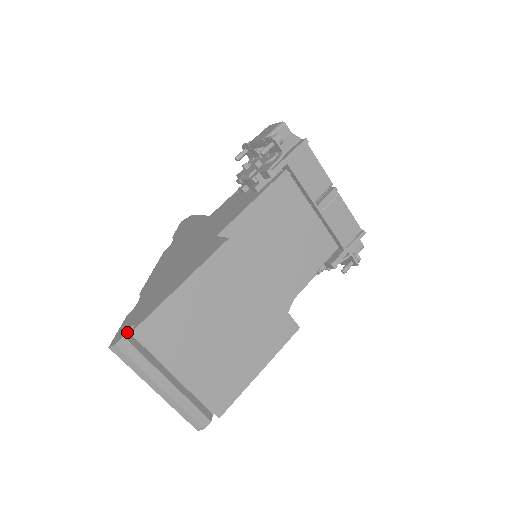
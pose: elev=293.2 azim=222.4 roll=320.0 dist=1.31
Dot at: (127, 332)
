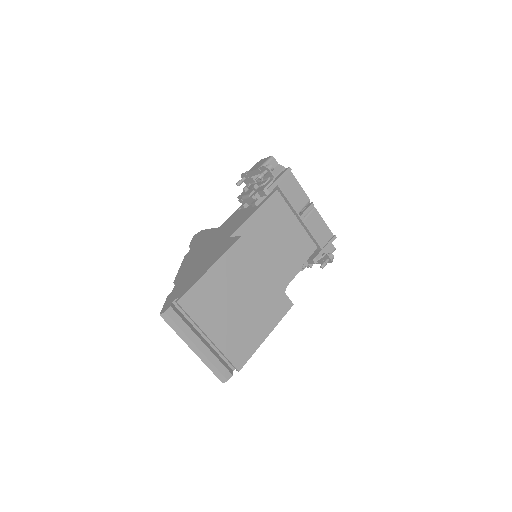
Dot at: (172, 304)
